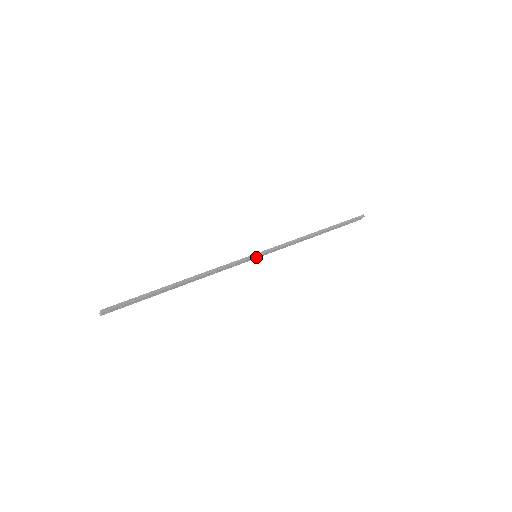
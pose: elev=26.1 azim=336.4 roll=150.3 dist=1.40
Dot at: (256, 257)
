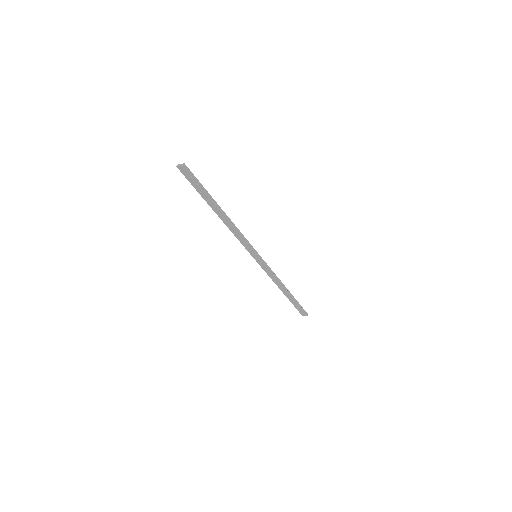
Dot at: (255, 257)
